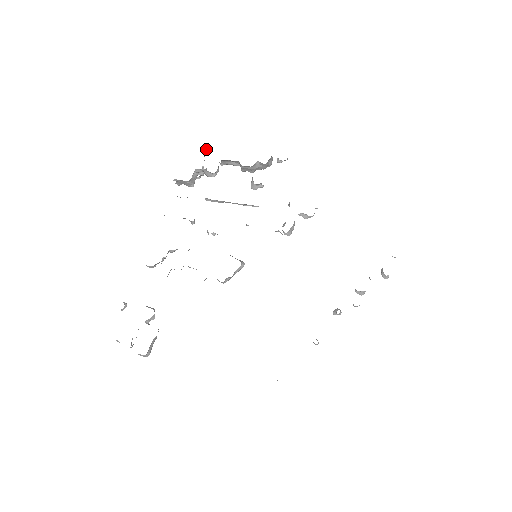
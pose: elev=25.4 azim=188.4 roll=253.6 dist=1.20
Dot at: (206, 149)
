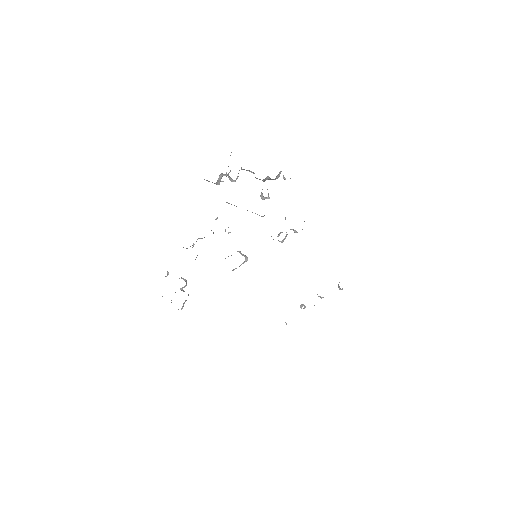
Dot at: (231, 152)
